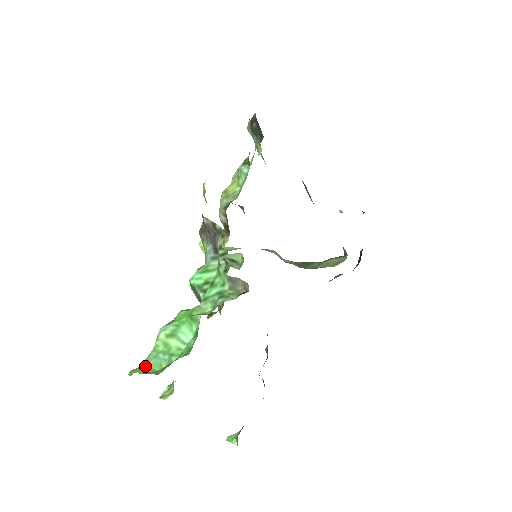
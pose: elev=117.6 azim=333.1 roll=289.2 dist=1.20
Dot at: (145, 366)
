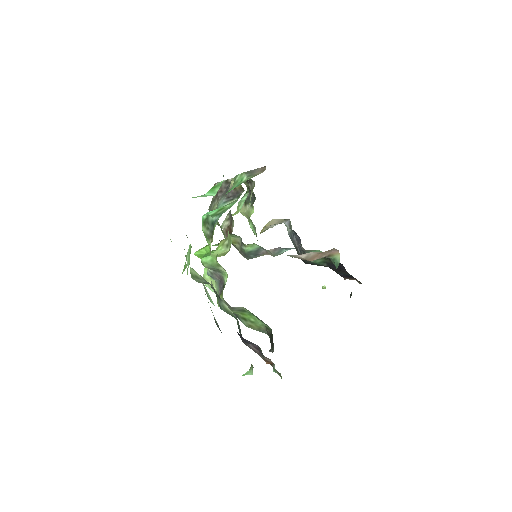
Dot at: occluded
